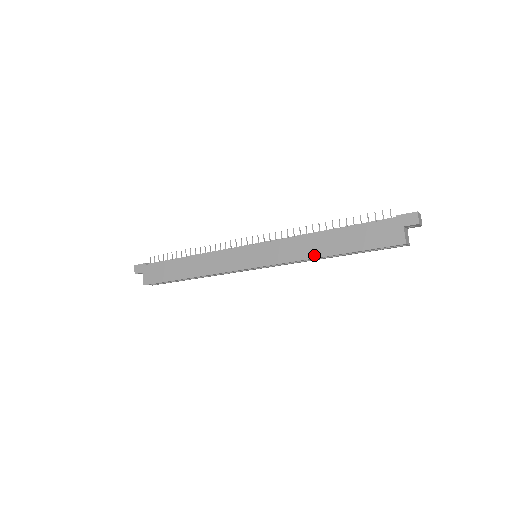
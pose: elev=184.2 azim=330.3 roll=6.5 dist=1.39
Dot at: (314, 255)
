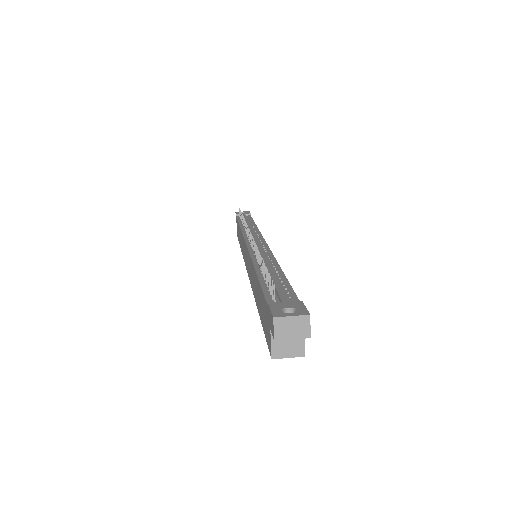
Dot at: (254, 295)
